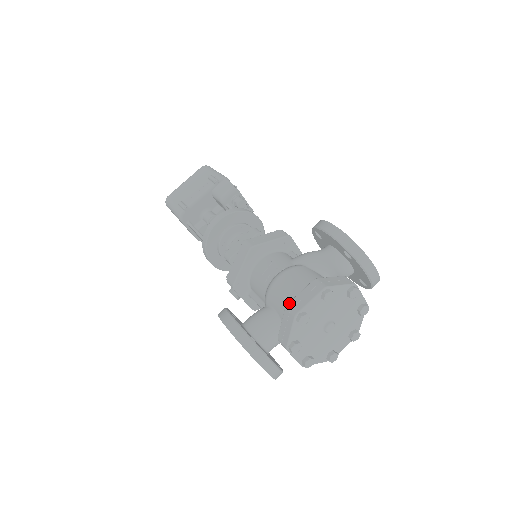
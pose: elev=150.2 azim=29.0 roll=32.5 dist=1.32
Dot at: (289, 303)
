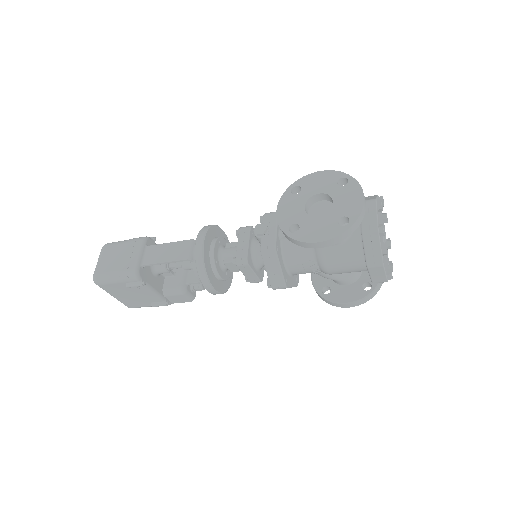
Dot at: occluded
